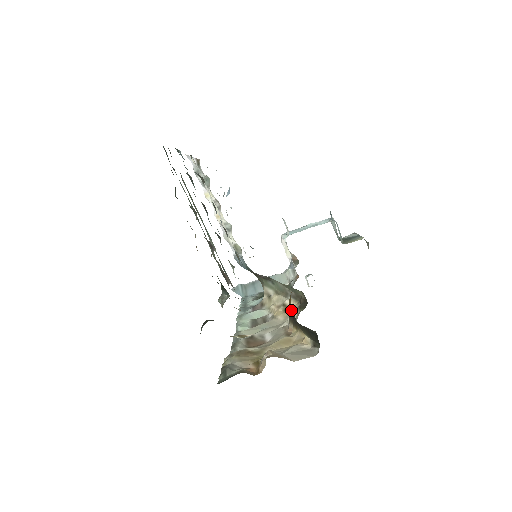
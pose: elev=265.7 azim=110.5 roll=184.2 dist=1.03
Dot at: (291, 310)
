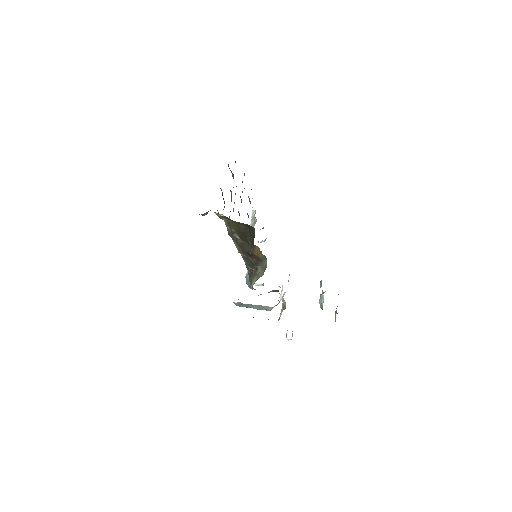
Dot at: occluded
